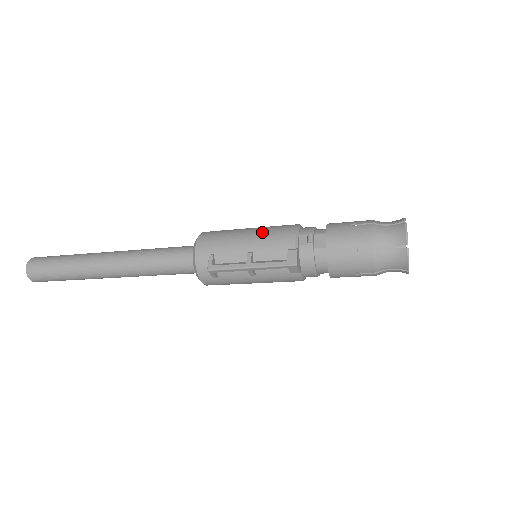
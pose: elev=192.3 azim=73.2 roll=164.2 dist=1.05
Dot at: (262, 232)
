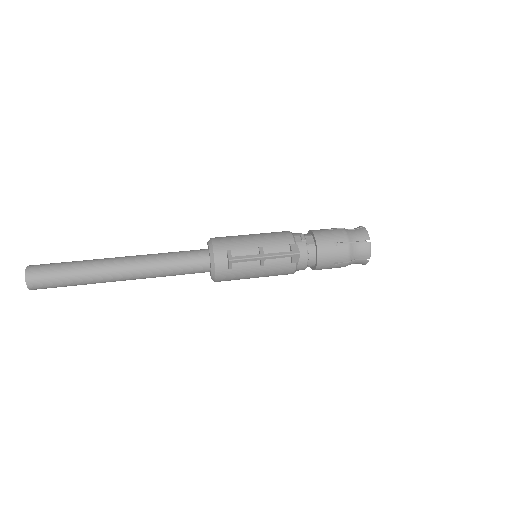
Dot at: (265, 234)
